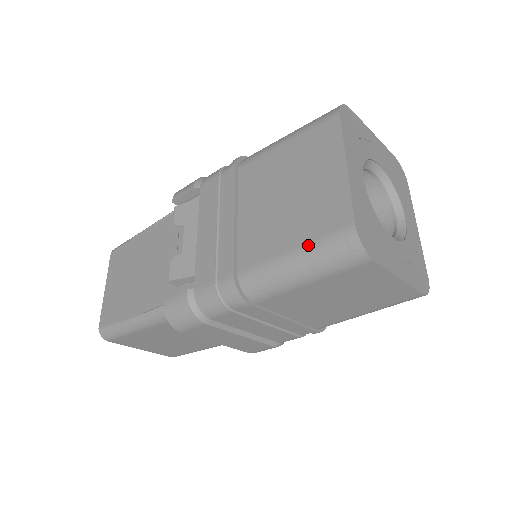
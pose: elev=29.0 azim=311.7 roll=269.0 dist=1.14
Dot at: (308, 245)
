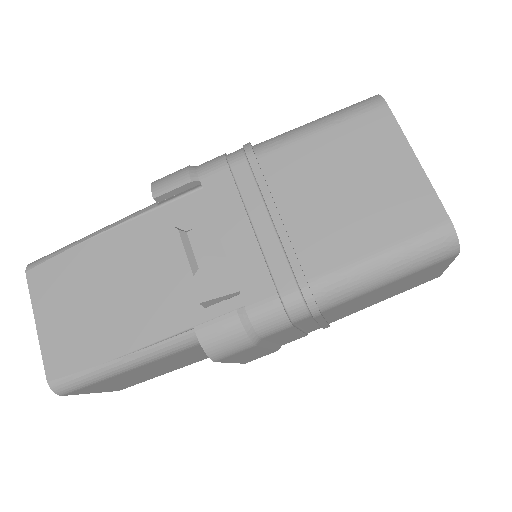
Dot at: (400, 245)
